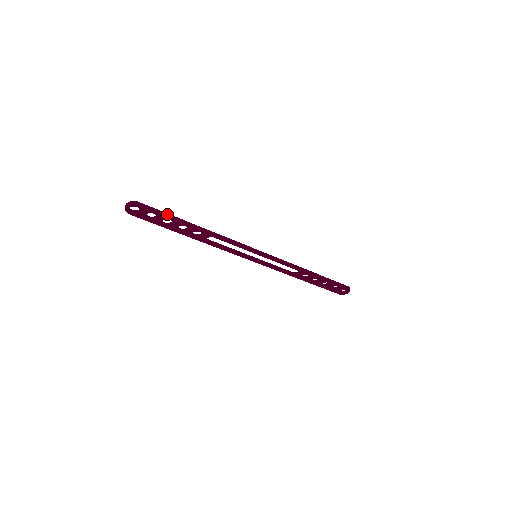
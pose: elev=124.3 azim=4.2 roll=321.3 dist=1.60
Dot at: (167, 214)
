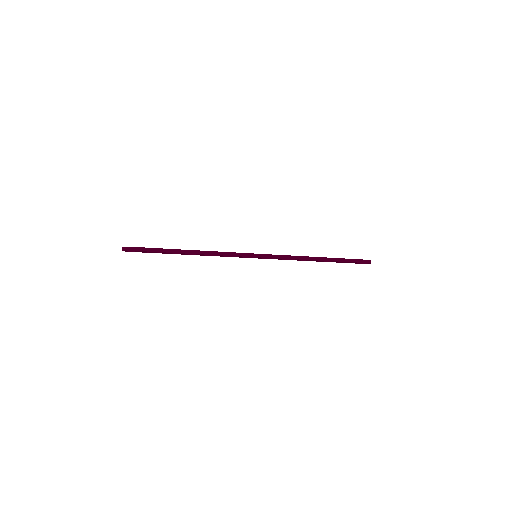
Dot at: (157, 249)
